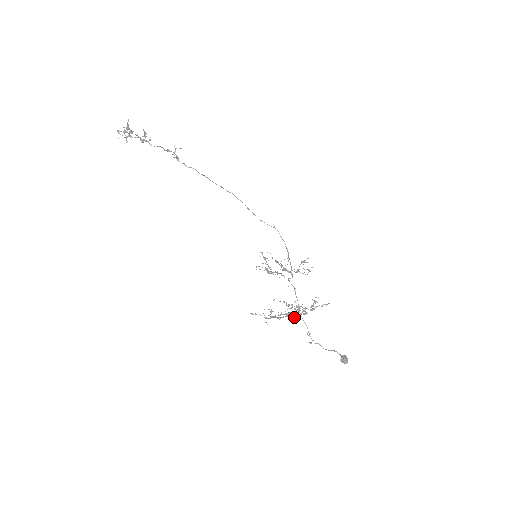
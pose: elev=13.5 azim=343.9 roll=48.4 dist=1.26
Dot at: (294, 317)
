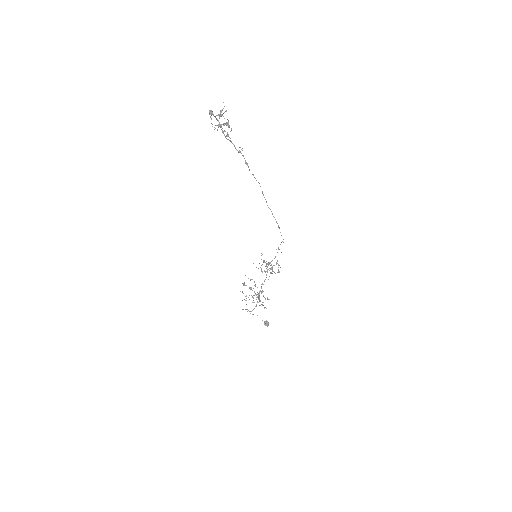
Dot at: (260, 300)
